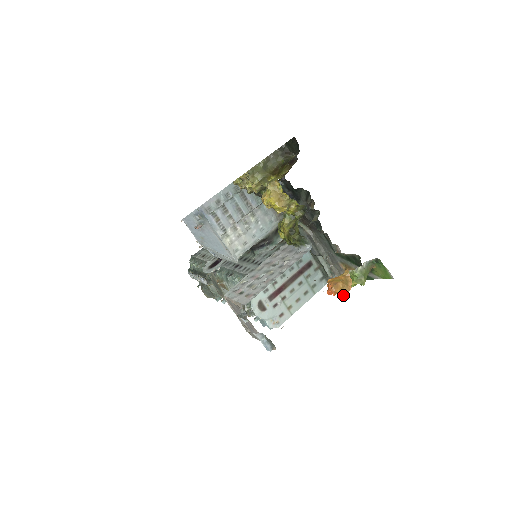
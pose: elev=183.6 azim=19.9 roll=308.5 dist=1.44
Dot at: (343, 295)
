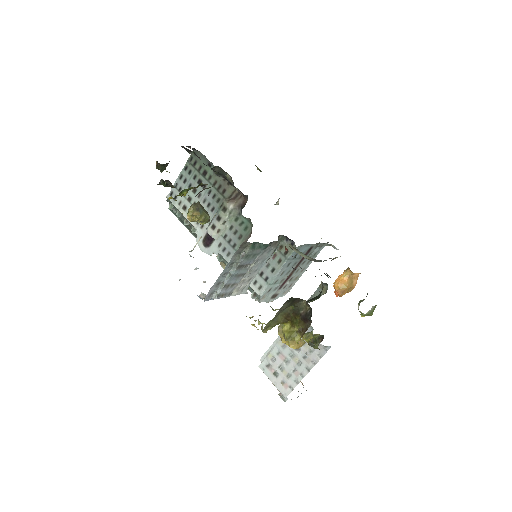
Dot at: occluded
